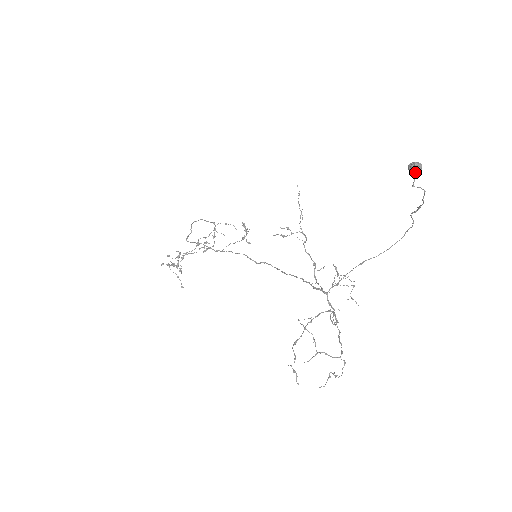
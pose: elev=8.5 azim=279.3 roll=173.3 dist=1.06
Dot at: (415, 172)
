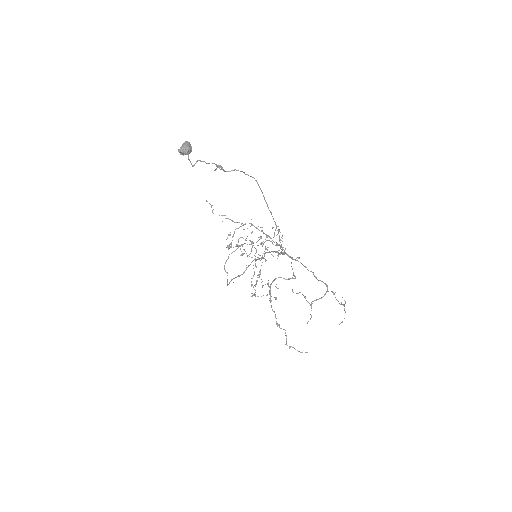
Dot at: (186, 154)
